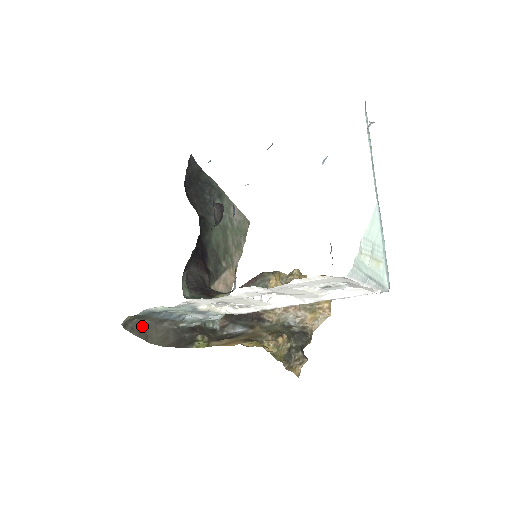
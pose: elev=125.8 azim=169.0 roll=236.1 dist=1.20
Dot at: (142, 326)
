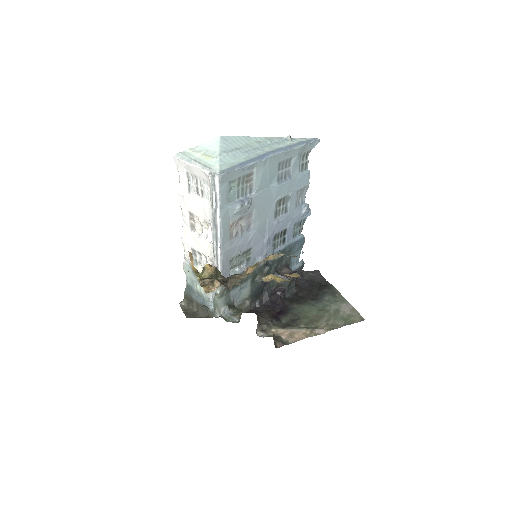
Dot at: (192, 312)
